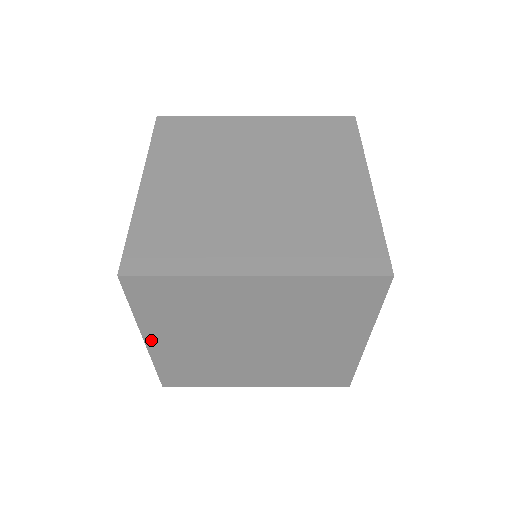
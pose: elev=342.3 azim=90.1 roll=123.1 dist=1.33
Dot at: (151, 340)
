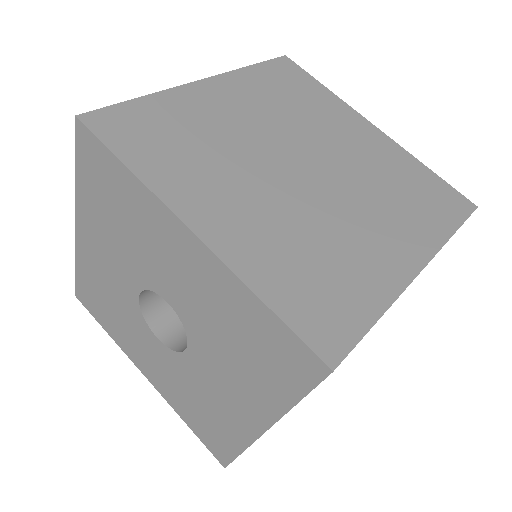
Dot at: occluded
